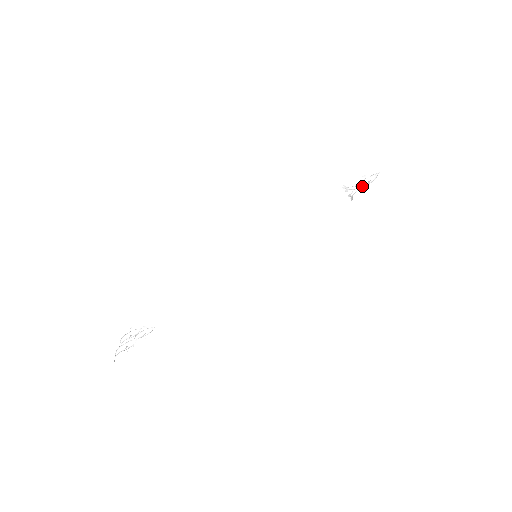
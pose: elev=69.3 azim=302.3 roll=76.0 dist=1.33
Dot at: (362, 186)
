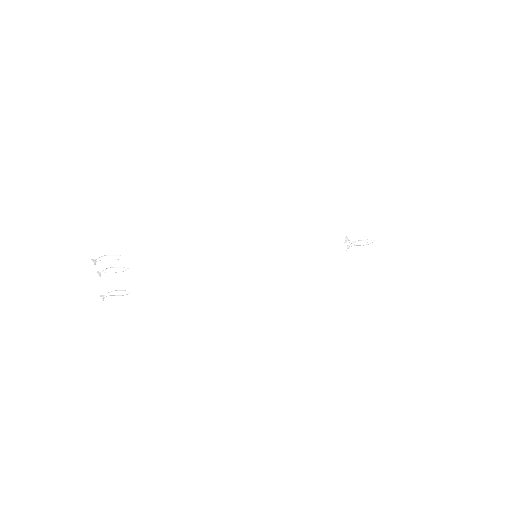
Dot at: (359, 245)
